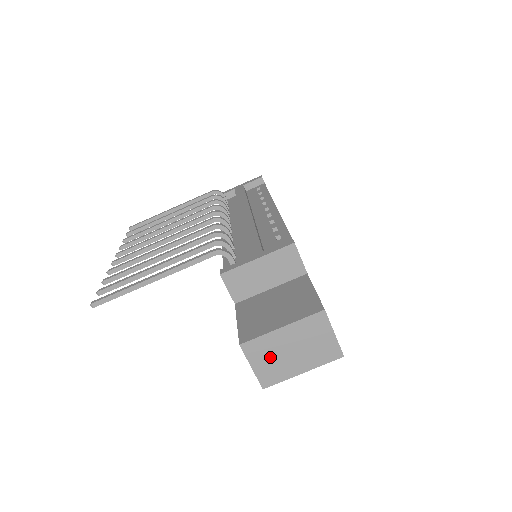
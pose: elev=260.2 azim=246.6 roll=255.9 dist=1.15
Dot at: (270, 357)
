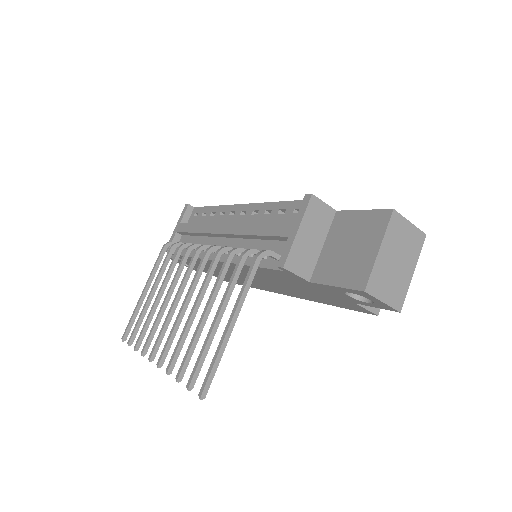
Dot at: (388, 281)
